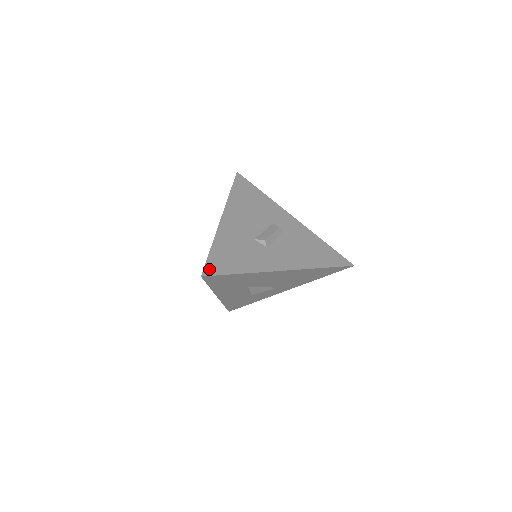
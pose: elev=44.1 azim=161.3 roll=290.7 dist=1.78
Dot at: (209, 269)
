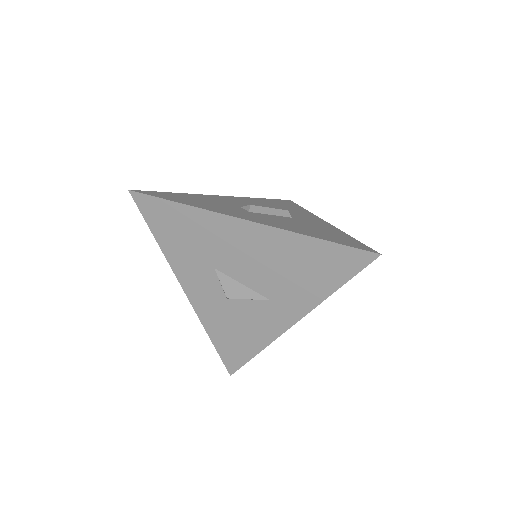
Dot at: (147, 192)
